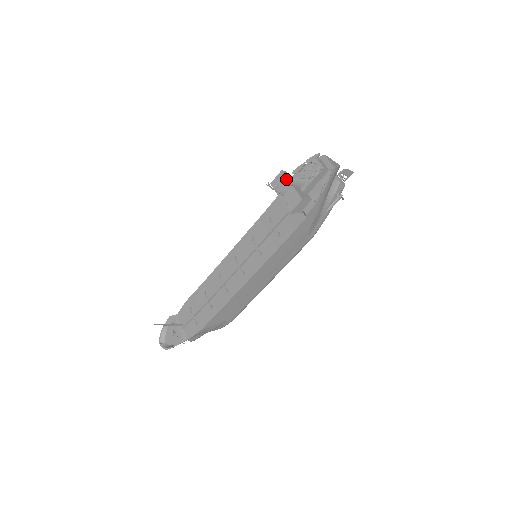
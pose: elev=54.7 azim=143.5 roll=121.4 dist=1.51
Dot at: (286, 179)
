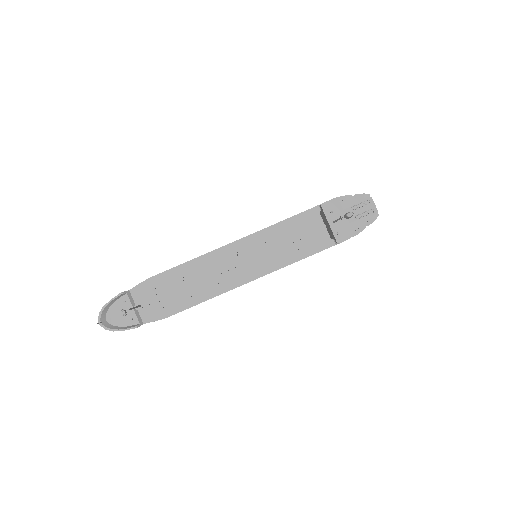
Dot at: (341, 208)
